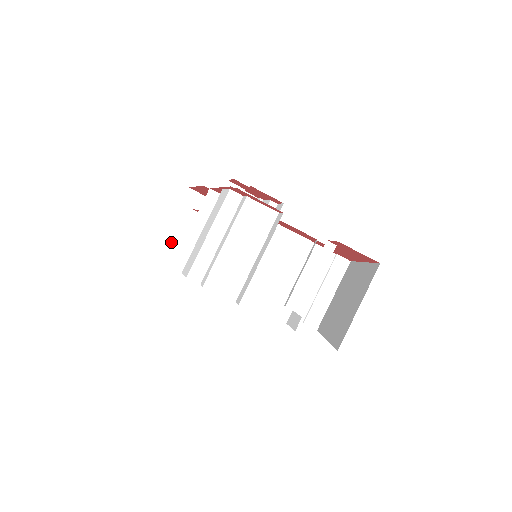
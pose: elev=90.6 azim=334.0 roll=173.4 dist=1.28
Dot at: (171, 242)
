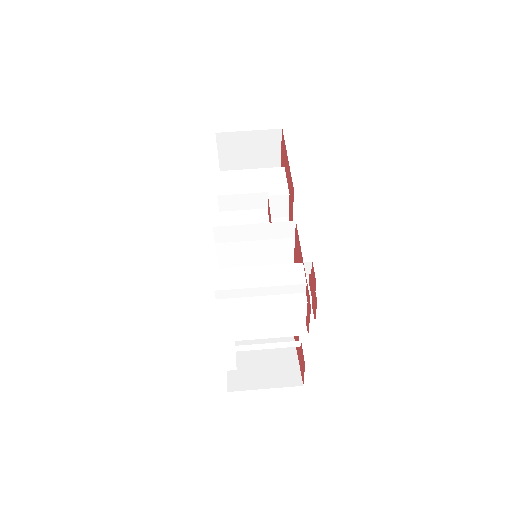
Dot at: (221, 139)
